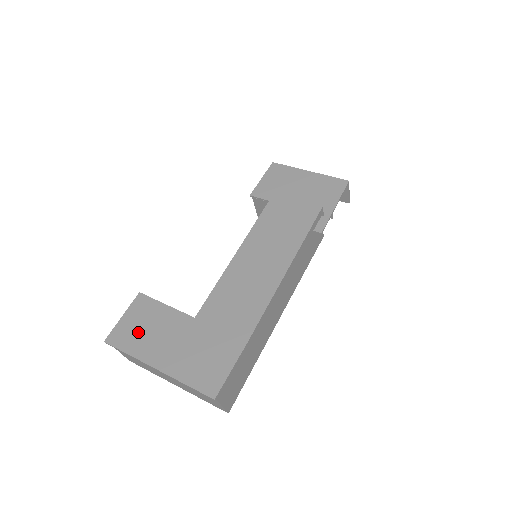
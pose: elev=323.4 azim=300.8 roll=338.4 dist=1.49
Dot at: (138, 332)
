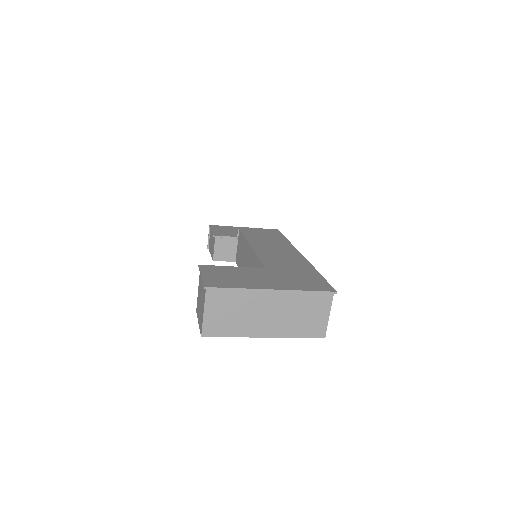
Dot at: (229, 279)
